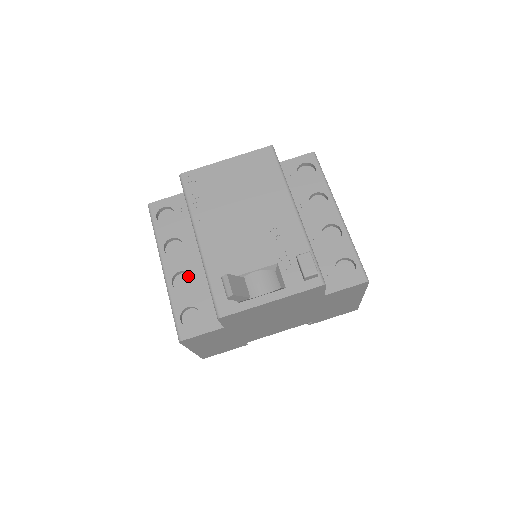
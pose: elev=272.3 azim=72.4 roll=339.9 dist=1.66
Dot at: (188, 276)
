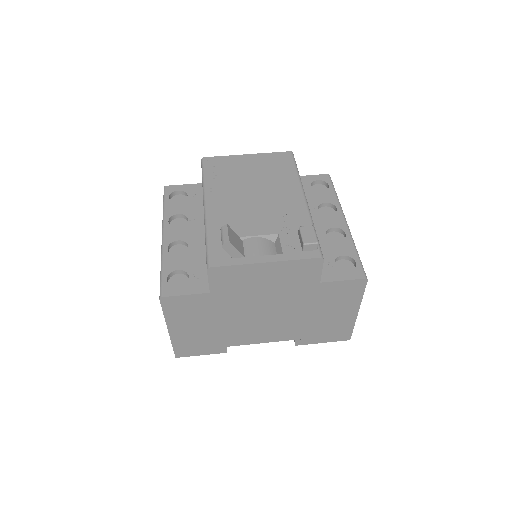
Dot at: (185, 247)
